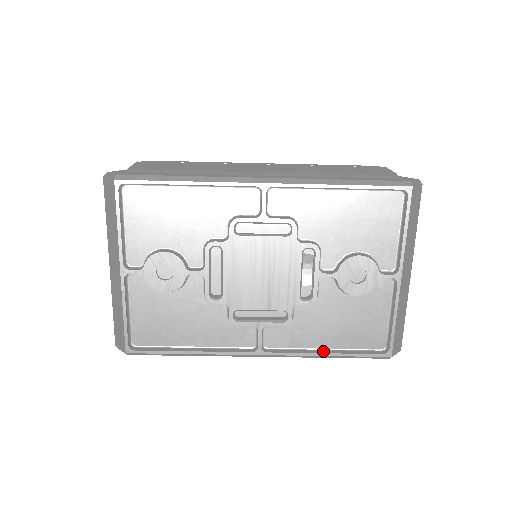
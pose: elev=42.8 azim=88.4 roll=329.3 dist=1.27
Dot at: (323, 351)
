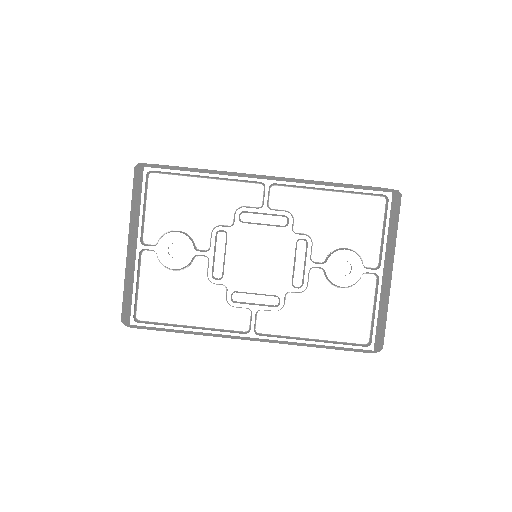
Dot at: (310, 340)
